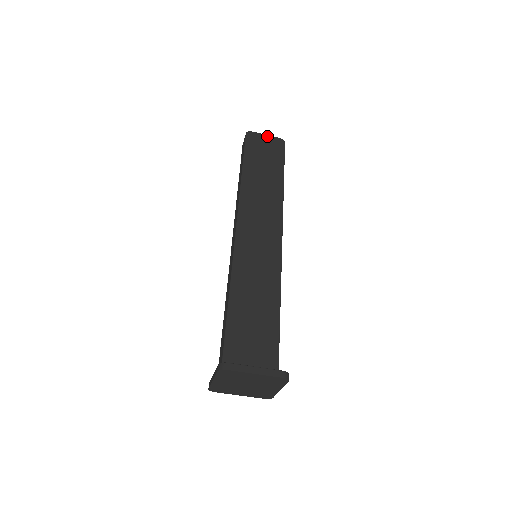
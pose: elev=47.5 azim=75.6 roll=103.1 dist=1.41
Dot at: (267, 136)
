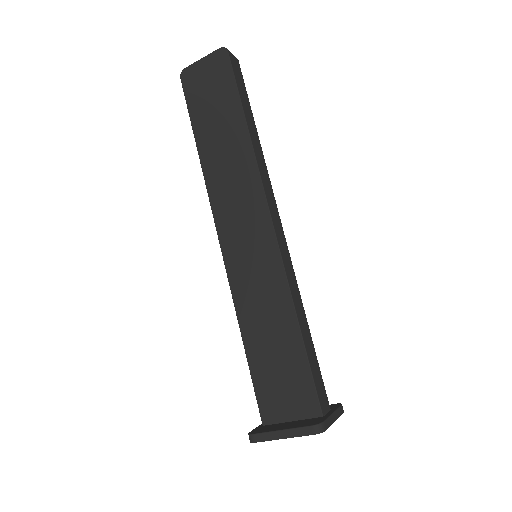
Dot at: (204, 60)
